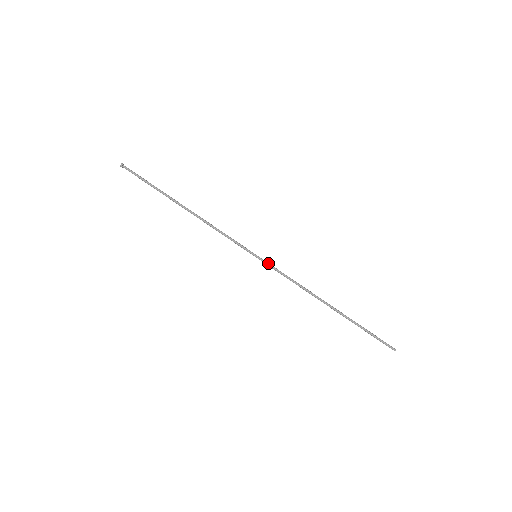
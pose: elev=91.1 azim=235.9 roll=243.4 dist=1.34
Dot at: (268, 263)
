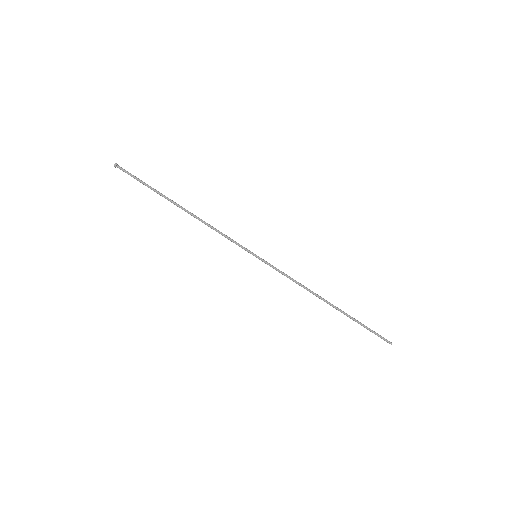
Dot at: occluded
